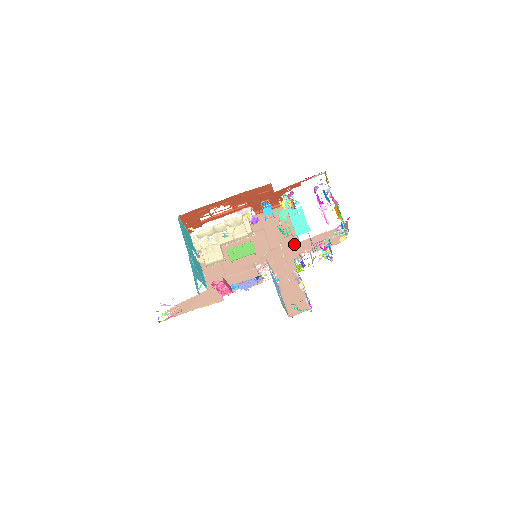
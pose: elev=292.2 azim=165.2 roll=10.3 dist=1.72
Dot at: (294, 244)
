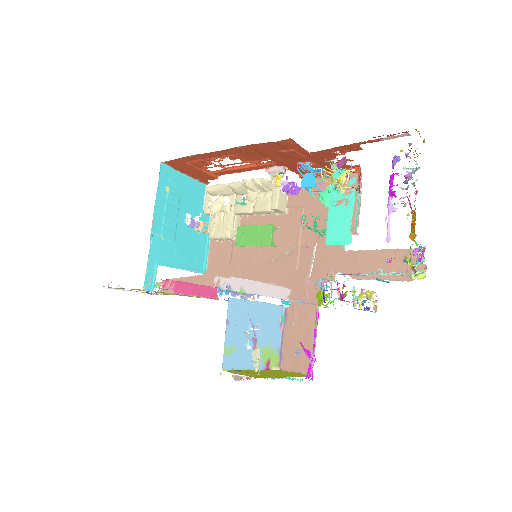
Dot at: (335, 251)
